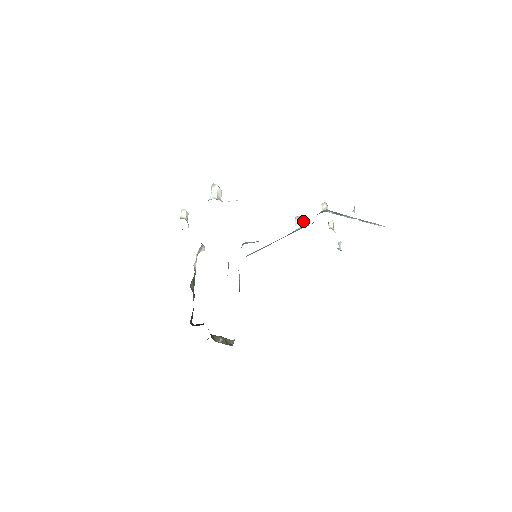
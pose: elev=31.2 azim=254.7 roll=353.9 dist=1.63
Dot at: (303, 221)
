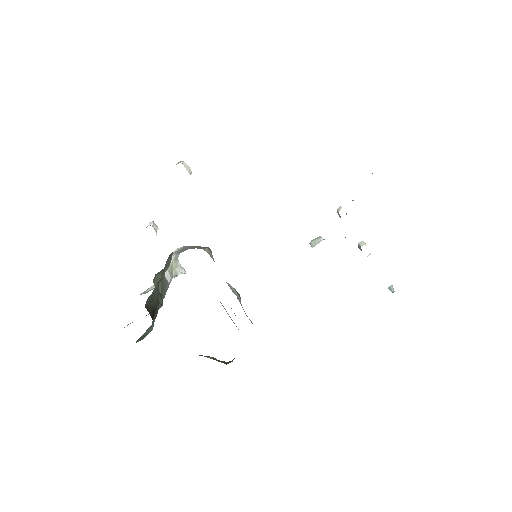
Dot at: (320, 239)
